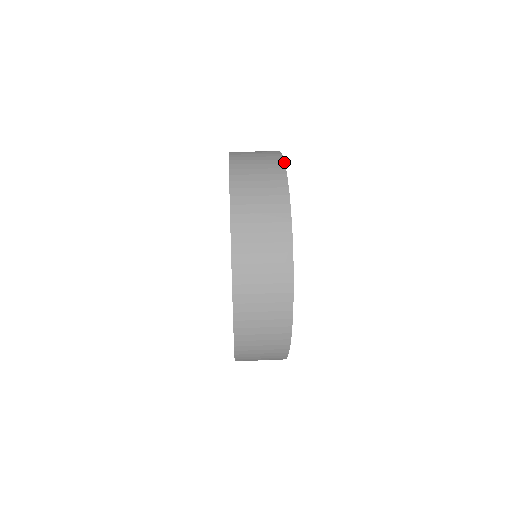
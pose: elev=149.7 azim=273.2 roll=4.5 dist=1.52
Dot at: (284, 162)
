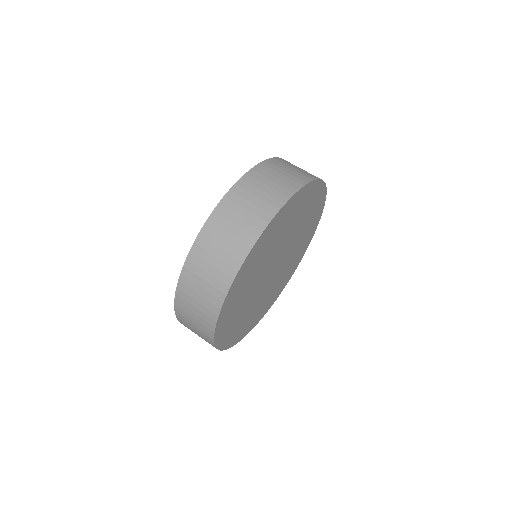
Dot at: (320, 179)
